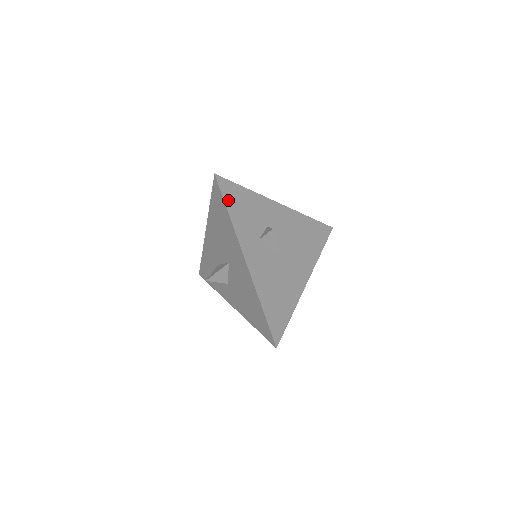
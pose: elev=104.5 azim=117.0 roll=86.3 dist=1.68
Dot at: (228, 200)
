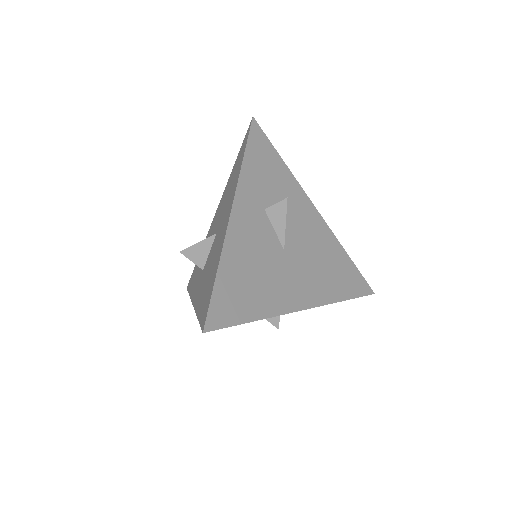
Dot at: (252, 146)
